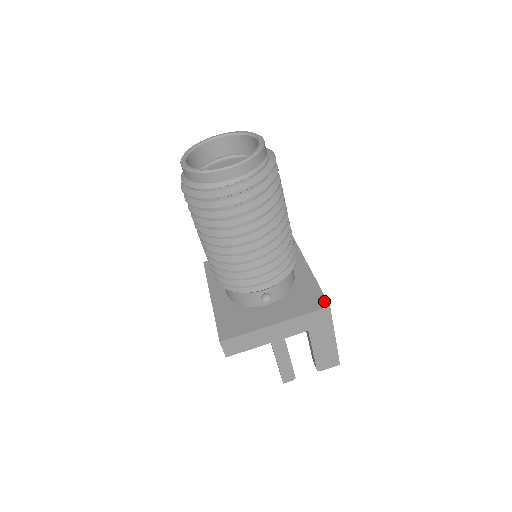
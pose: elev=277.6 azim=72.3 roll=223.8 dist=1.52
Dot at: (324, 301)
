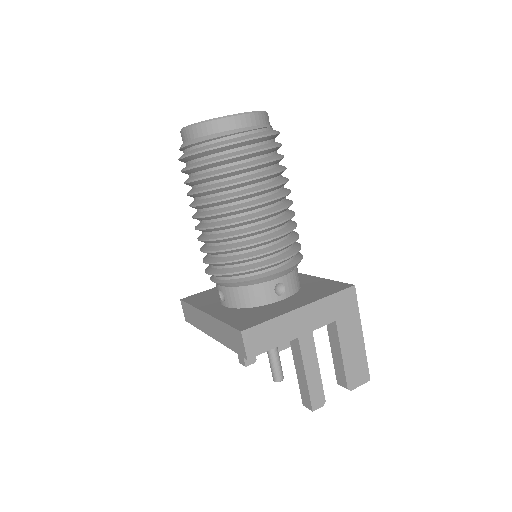
Dot at: (345, 284)
